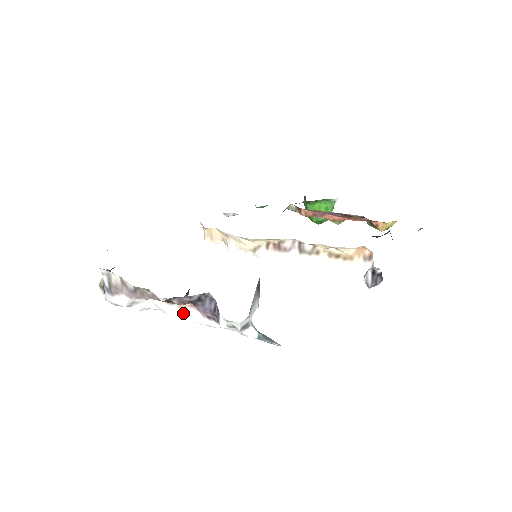
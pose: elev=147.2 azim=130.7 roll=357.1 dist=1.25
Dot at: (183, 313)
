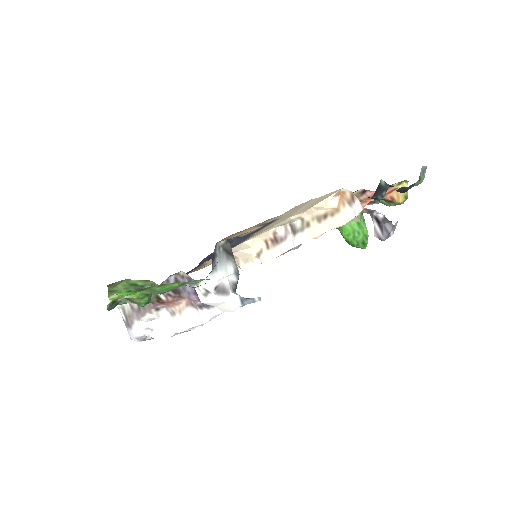
Dot at: (185, 319)
